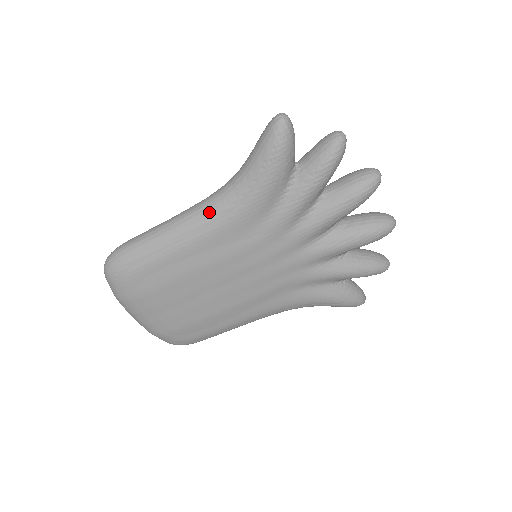
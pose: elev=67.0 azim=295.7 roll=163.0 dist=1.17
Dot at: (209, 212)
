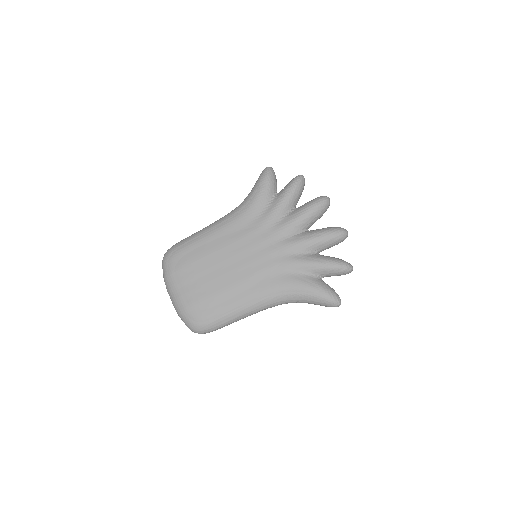
Dot at: (227, 216)
